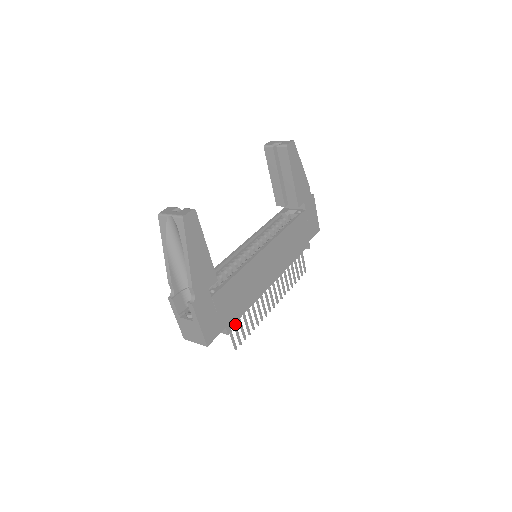
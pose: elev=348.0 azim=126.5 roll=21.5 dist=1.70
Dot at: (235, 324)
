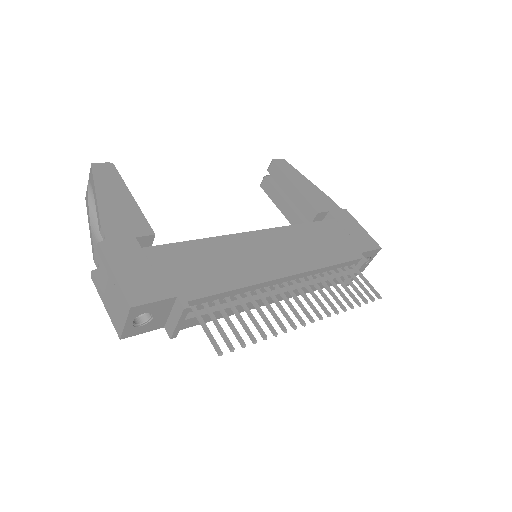
Dot at: (211, 312)
